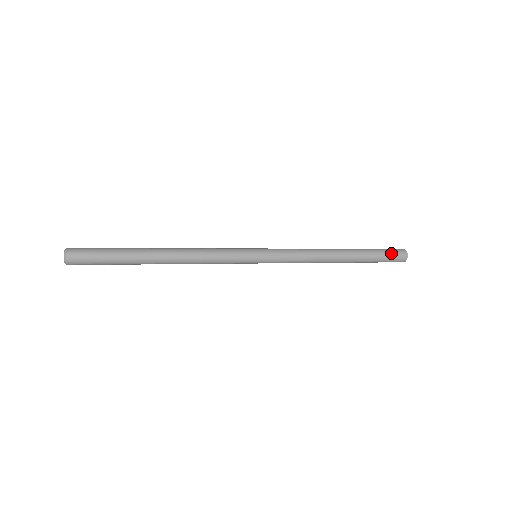
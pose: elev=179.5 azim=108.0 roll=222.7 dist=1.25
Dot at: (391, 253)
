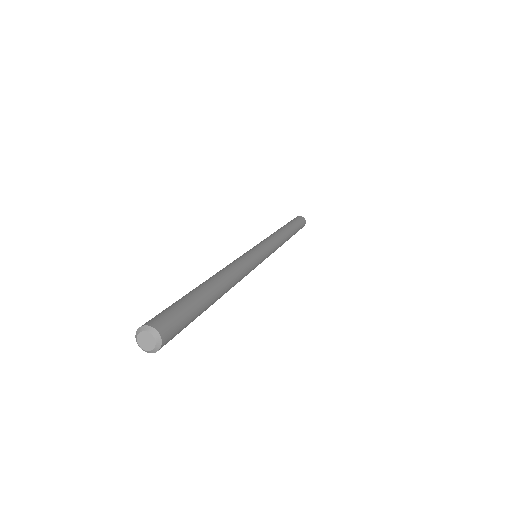
Dot at: (298, 219)
